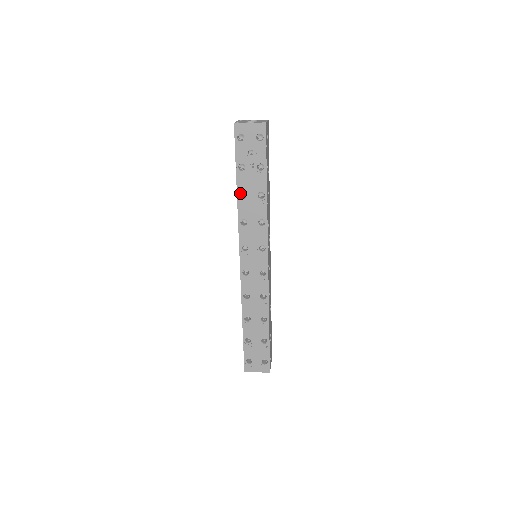
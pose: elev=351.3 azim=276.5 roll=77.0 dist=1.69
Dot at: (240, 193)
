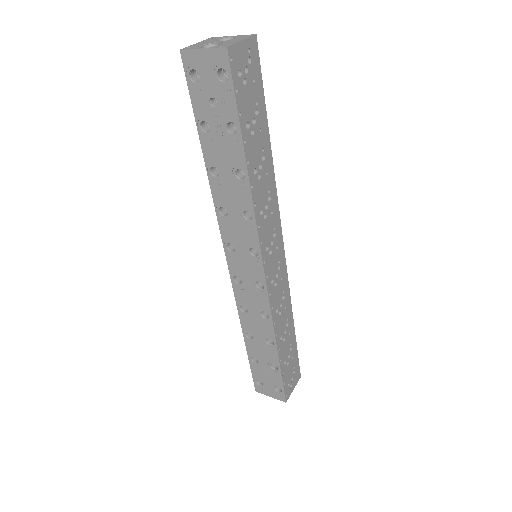
Dot at: occluded
